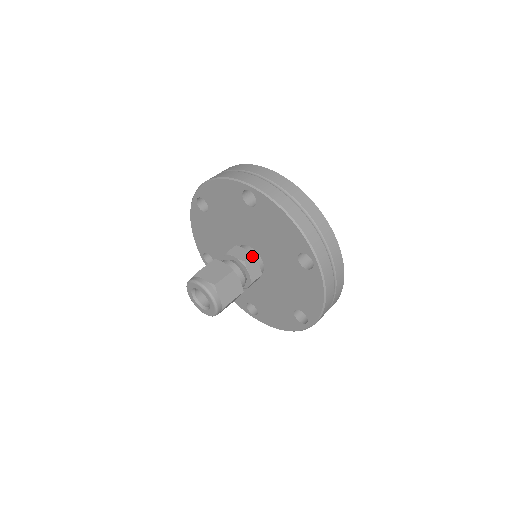
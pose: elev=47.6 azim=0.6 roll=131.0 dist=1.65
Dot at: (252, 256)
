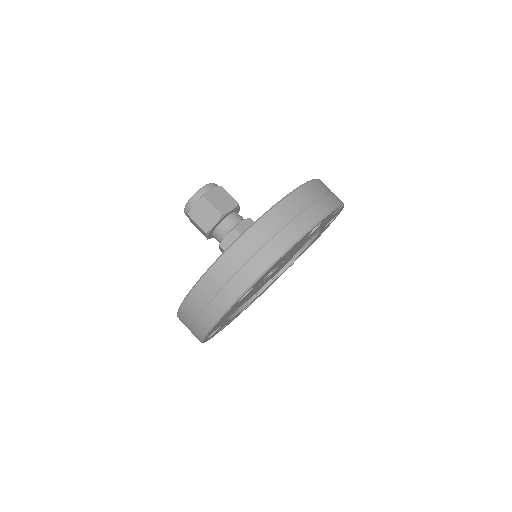
Dot at: occluded
